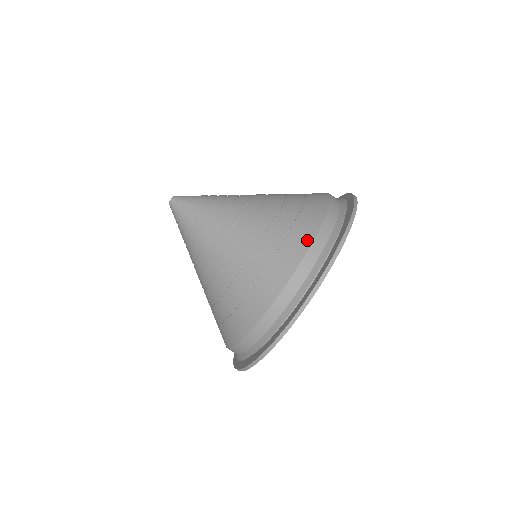
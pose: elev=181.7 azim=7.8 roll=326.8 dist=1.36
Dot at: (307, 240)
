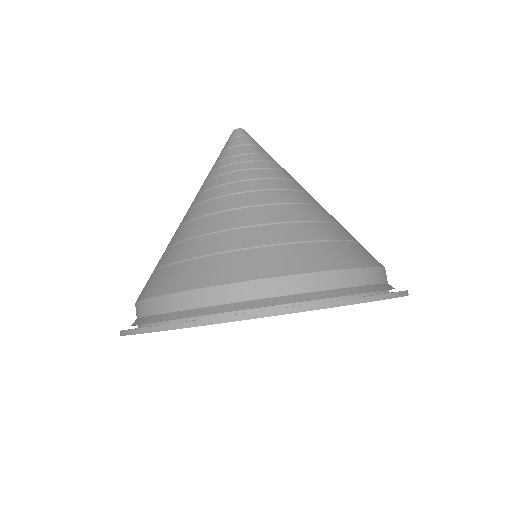
Dot at: (354, 261)
